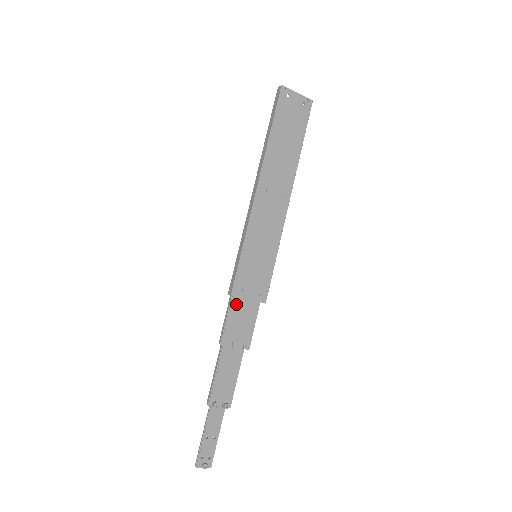
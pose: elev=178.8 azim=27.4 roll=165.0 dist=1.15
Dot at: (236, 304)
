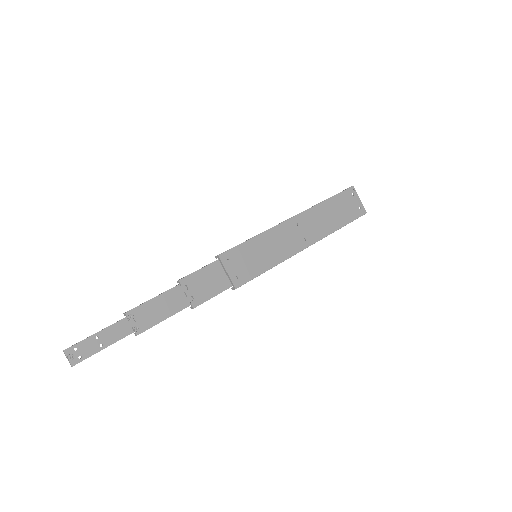
Dot at: (215, 267)
